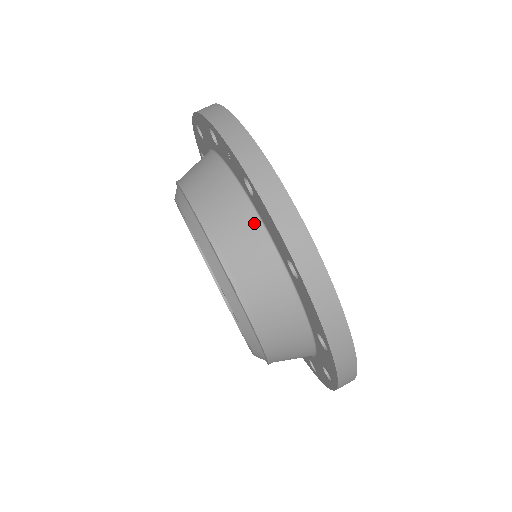
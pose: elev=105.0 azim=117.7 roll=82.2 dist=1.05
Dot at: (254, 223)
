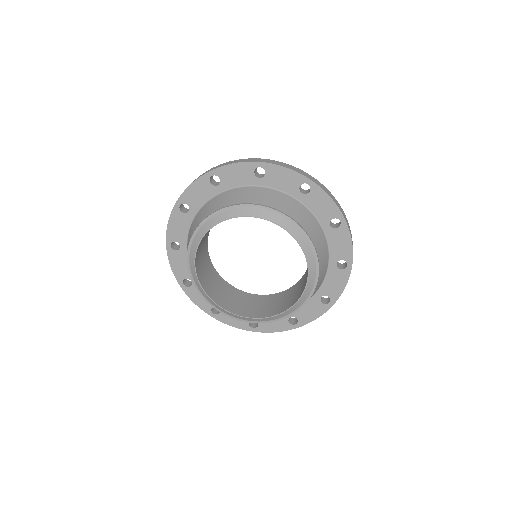
Dot at: (232, 191)
